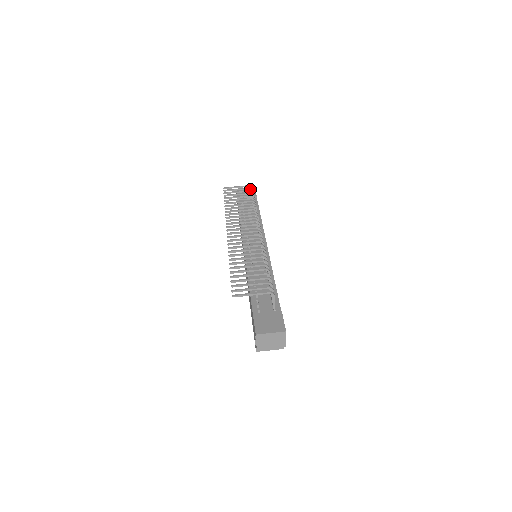
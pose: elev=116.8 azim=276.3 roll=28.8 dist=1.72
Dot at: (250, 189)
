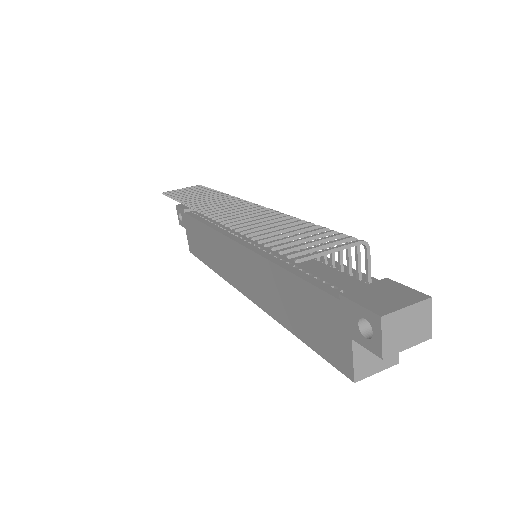
Dot at: occluded
